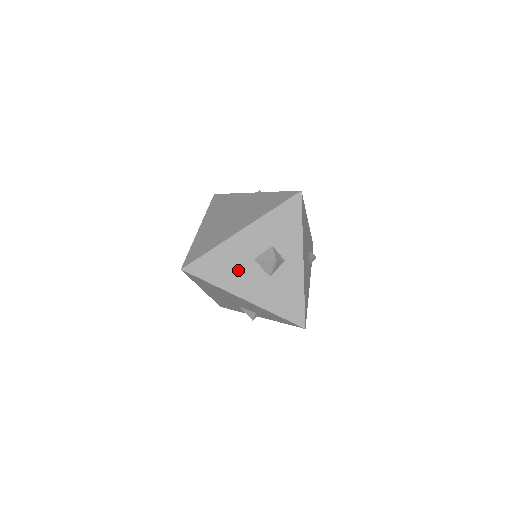
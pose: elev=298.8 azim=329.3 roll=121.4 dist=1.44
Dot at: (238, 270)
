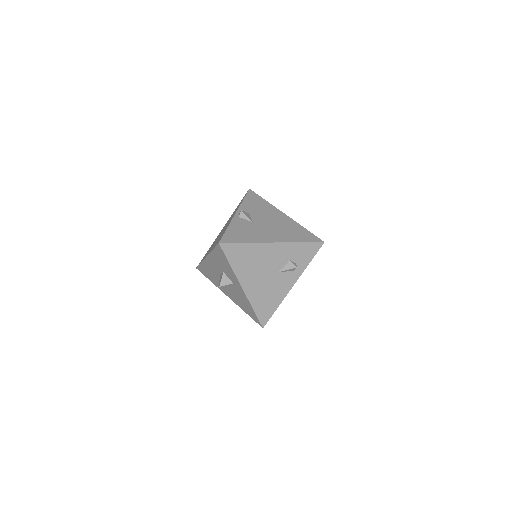
Dot at: (217, 279)
